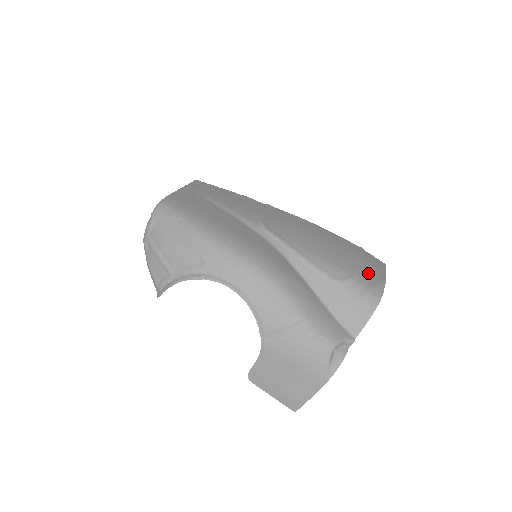
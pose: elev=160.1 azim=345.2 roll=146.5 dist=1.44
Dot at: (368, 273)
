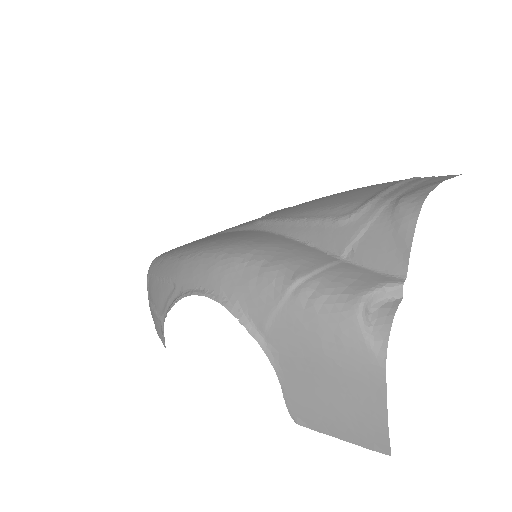
Dot at: (405, 188)
